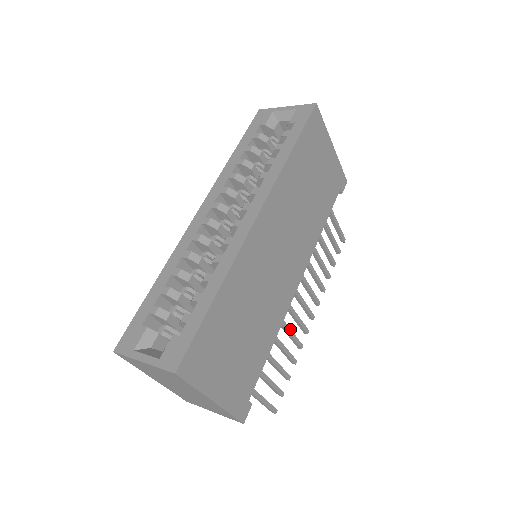
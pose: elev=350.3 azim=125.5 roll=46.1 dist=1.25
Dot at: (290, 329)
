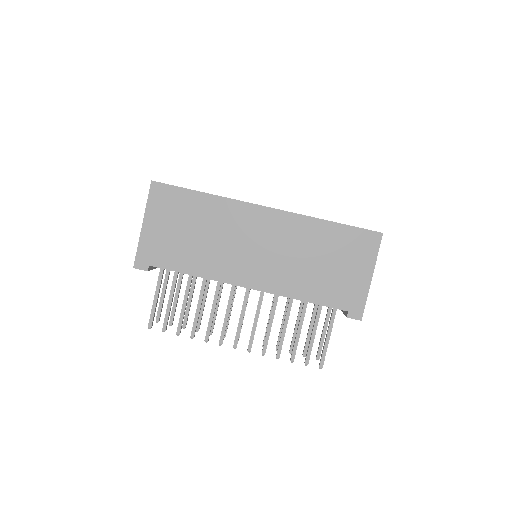
Dot at: occluded
